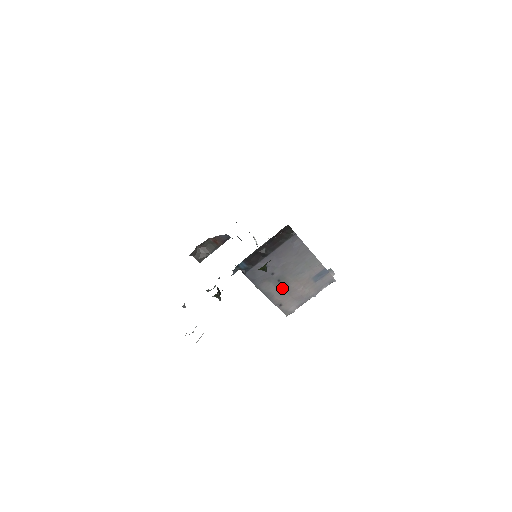
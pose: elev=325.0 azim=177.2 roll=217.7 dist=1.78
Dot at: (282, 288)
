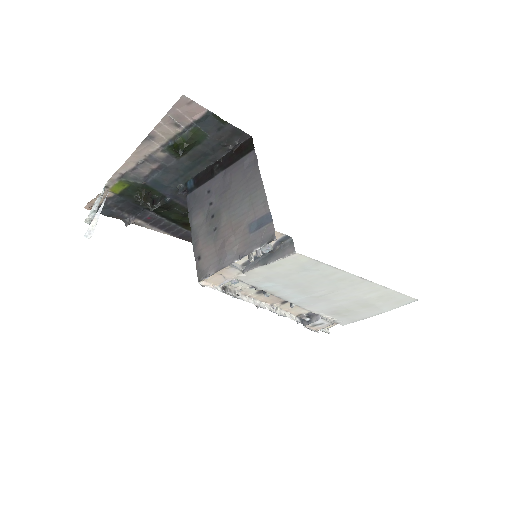
Dot at: (212, 230)
